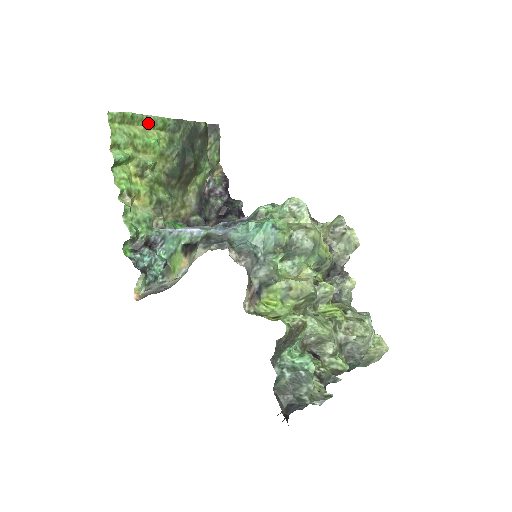
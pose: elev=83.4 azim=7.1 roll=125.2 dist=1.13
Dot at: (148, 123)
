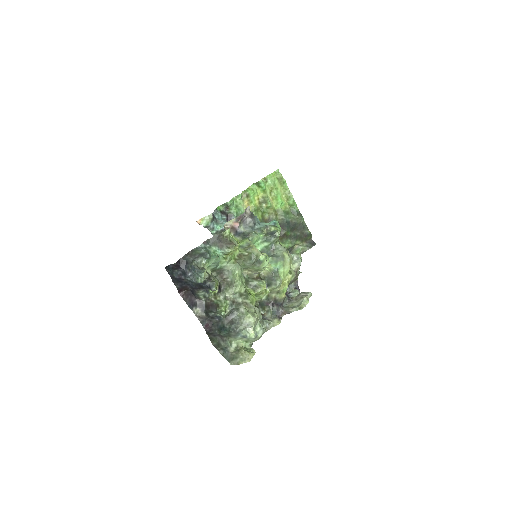
Dot at: (287, 194)
